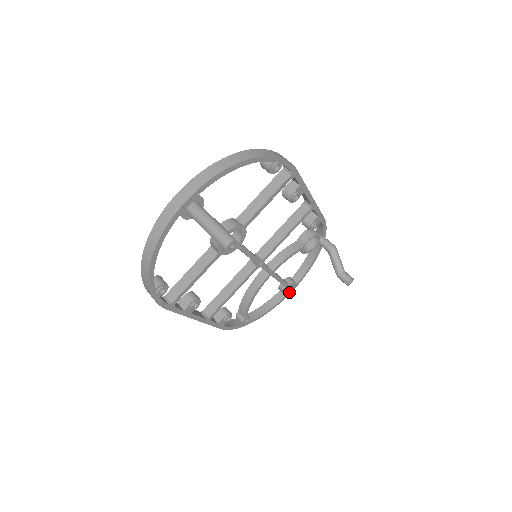
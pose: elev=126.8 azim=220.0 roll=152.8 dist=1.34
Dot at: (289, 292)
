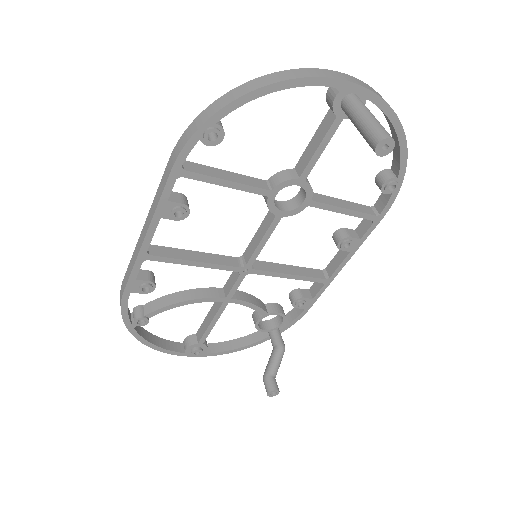
Dot at: (194, 351)
